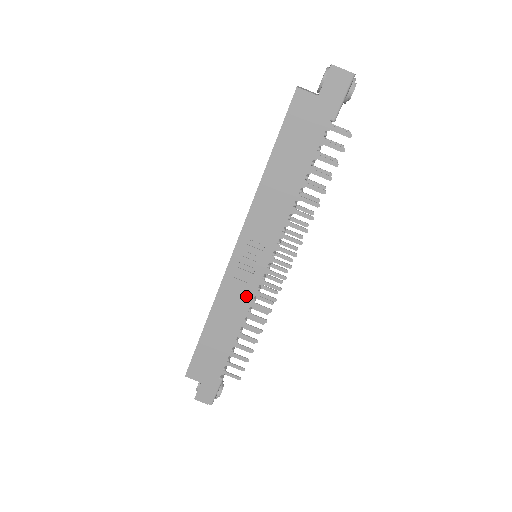
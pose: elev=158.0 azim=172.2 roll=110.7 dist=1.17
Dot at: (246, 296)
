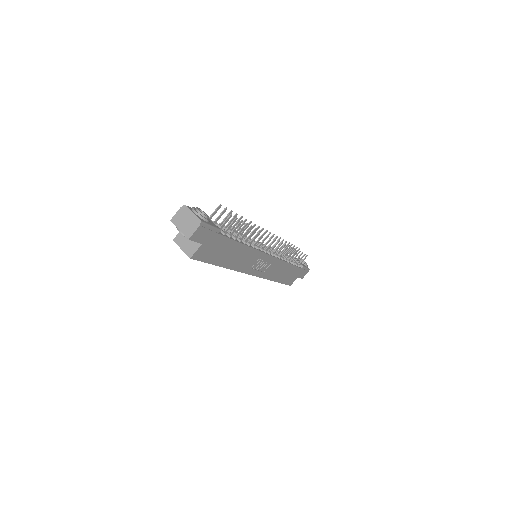
Dot at: (276, 264)
